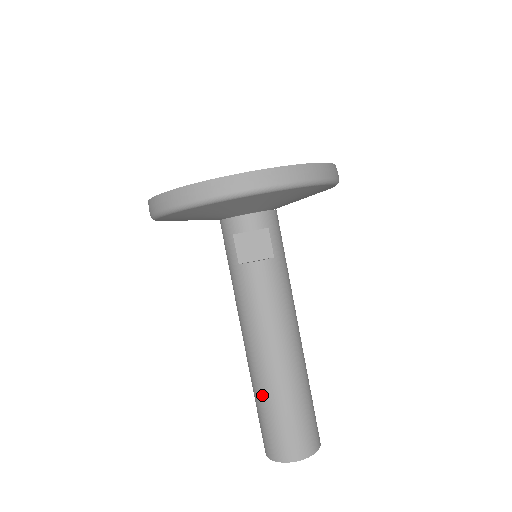
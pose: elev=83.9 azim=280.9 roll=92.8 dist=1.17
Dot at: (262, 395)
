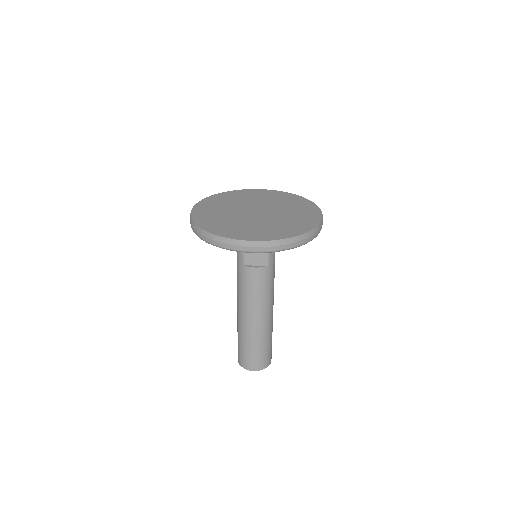
Dot at: (243, 336)
